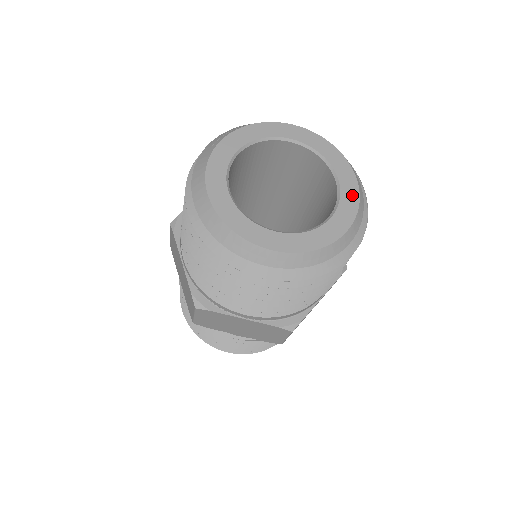
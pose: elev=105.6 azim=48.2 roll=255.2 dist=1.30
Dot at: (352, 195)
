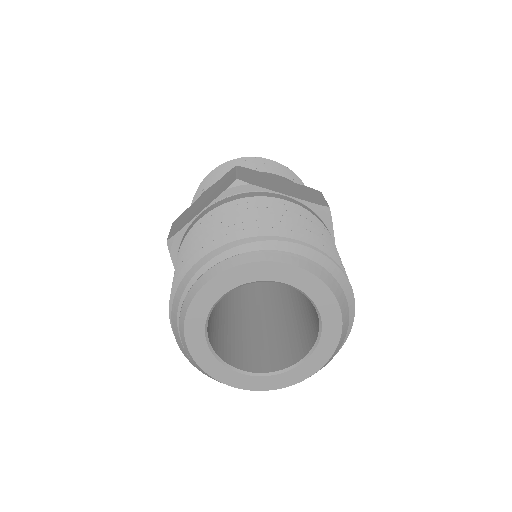
Dot at: (315, 286)
